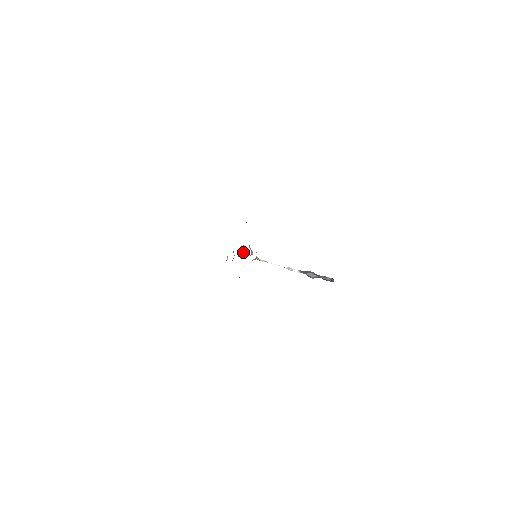
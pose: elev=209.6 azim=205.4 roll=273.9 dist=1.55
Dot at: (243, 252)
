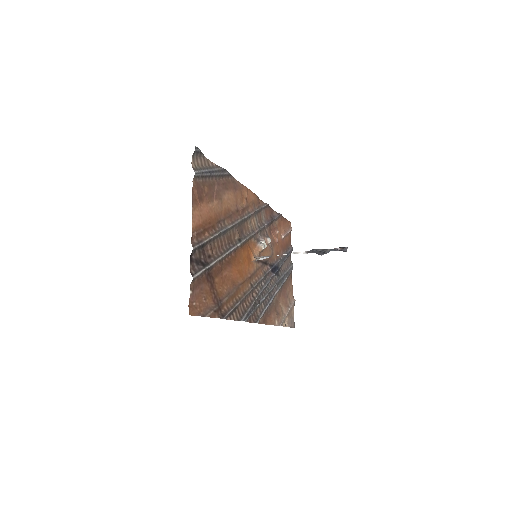
Dot at: (266, 242)
